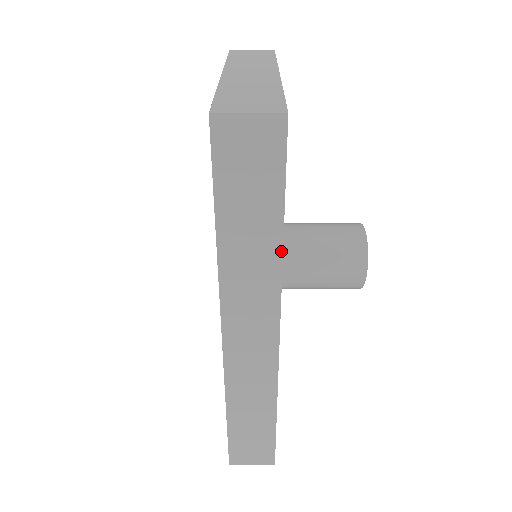
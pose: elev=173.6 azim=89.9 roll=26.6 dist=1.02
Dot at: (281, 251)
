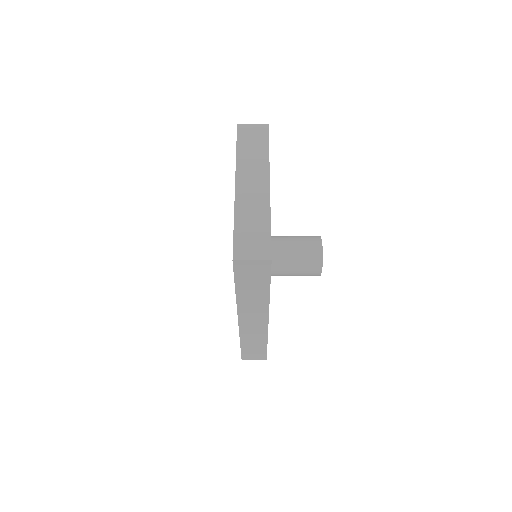
Dot at: (269, 297)
